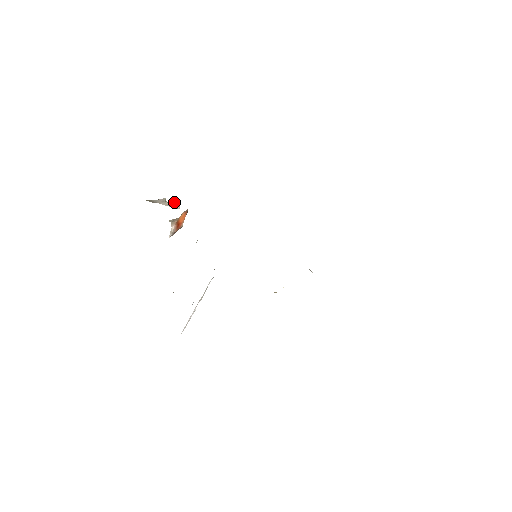
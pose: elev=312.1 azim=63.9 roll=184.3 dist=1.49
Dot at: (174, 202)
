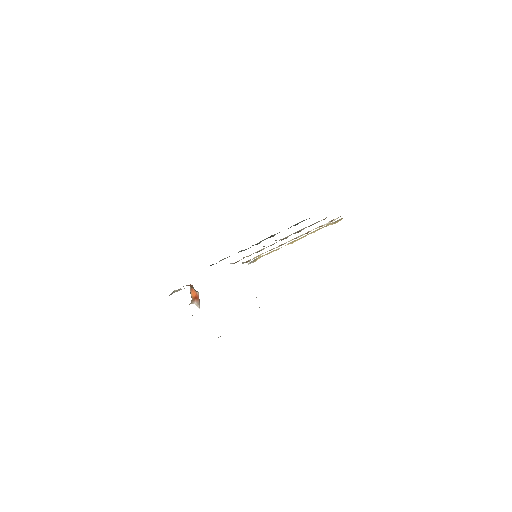
Dot at: (179, 289)
